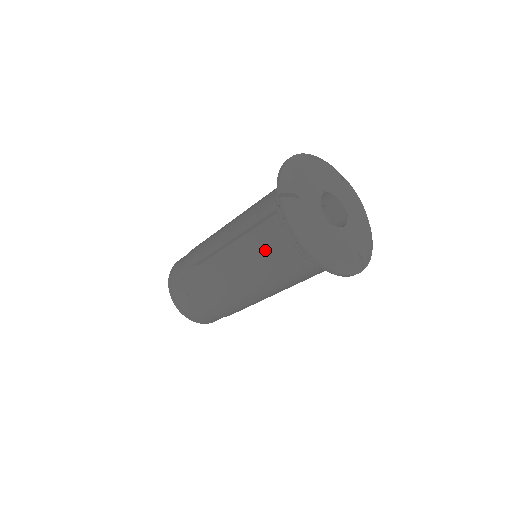
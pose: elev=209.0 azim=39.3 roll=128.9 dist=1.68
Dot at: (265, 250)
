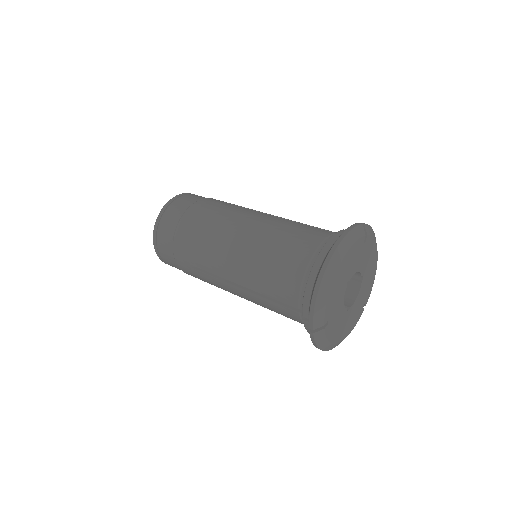
Dot at: occluded
